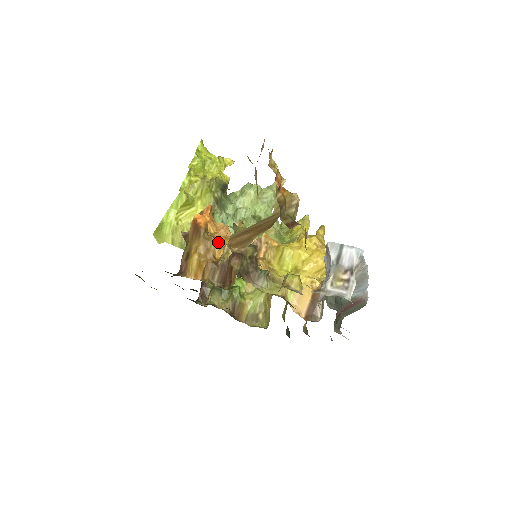
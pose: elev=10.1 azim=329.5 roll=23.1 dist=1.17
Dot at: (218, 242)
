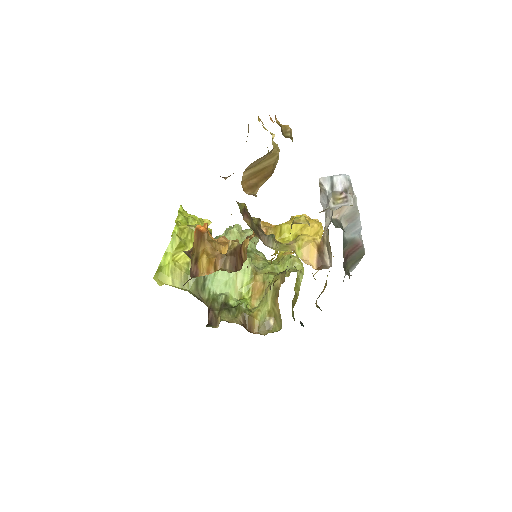
Dot at: (221, 243)
